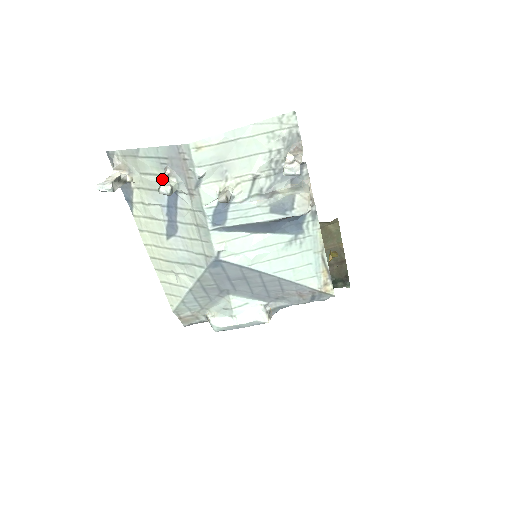
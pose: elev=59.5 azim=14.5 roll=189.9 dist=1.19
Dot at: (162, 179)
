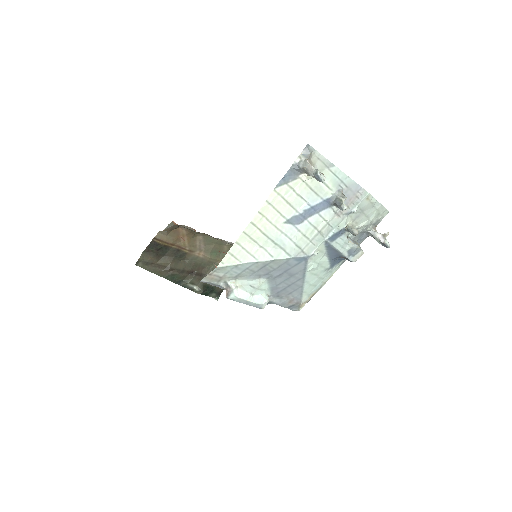
Dot at: (345, 198)
